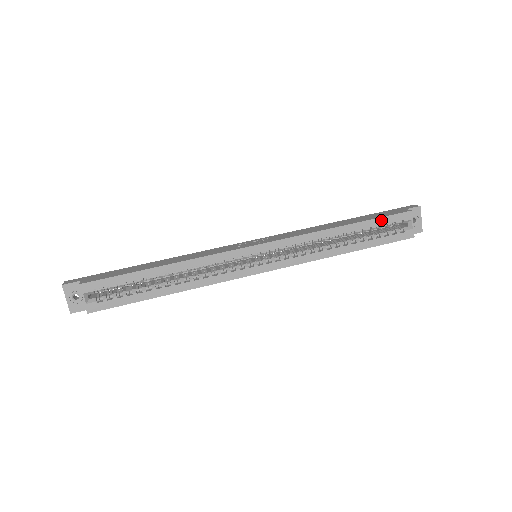
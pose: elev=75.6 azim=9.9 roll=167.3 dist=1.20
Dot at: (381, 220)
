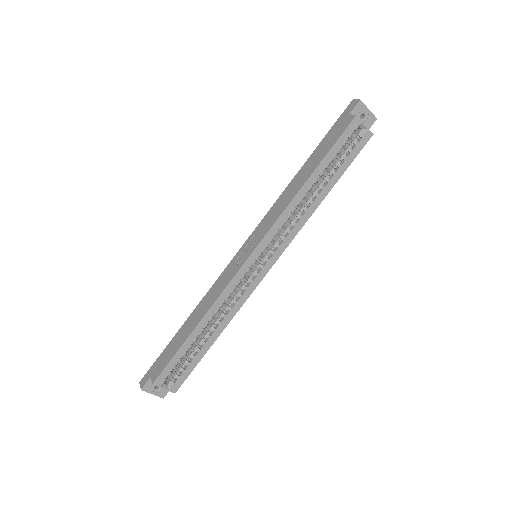
Dot at: (335, 147)
